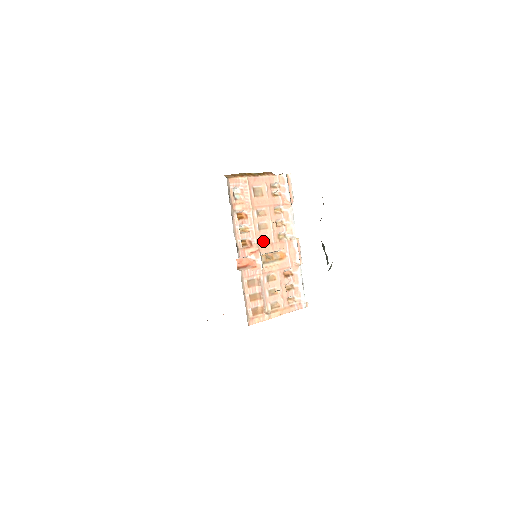
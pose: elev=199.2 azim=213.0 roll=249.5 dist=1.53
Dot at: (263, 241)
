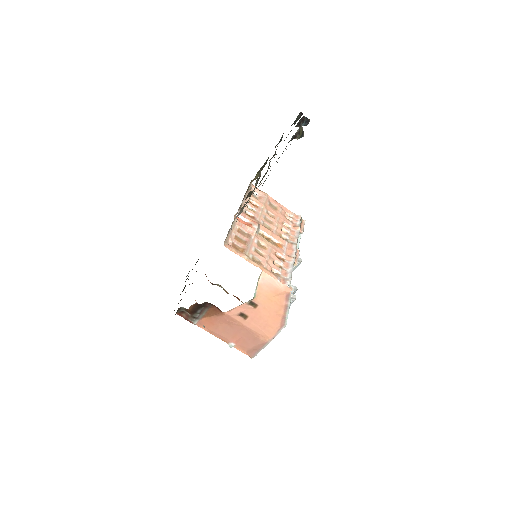
Dot at: (265, 226)
